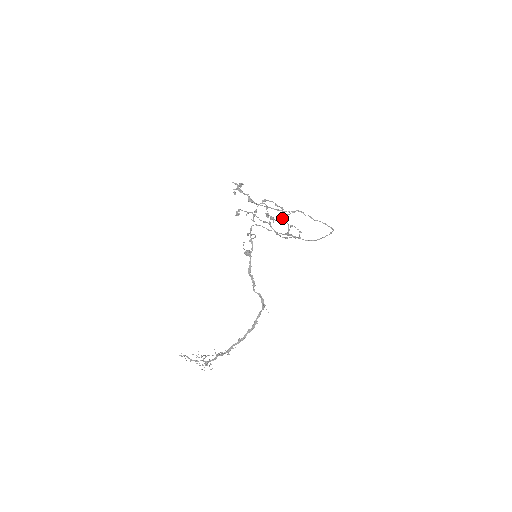
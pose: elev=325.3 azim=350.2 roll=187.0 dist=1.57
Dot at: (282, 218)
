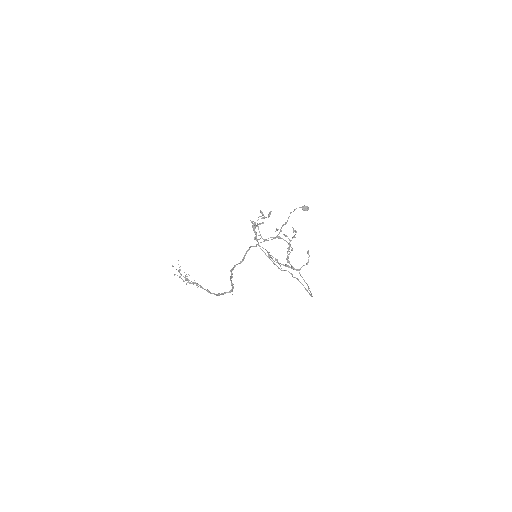
Dot at: (278, 262)
